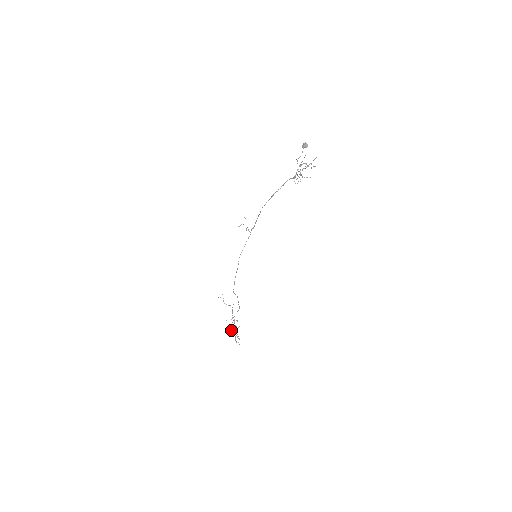
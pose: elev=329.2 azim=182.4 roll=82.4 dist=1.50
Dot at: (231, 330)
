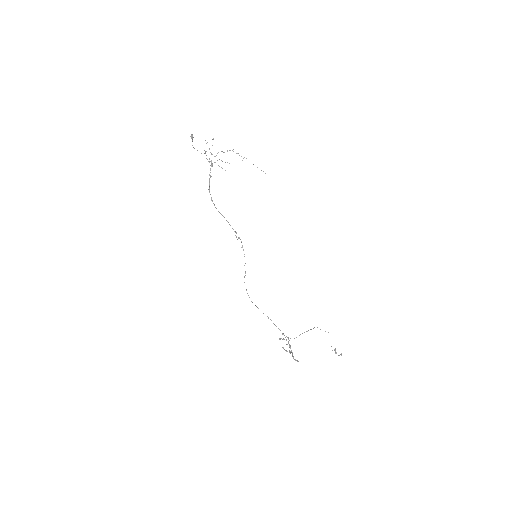
Dot at: (291, 352)
